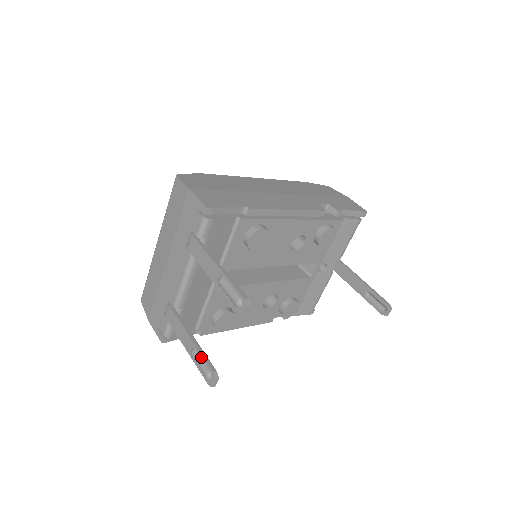
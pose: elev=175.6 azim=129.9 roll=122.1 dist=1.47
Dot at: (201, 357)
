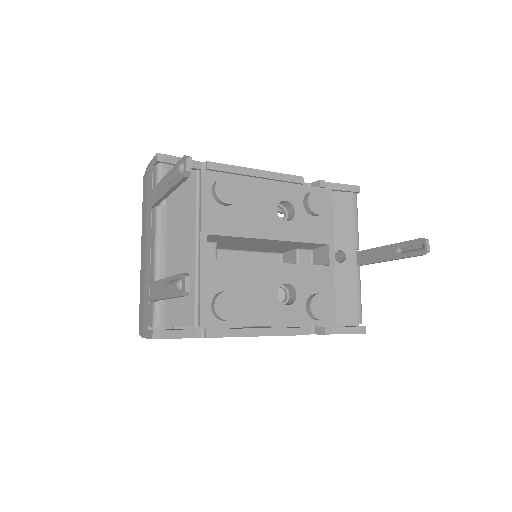
Dot at: (173, 279)
